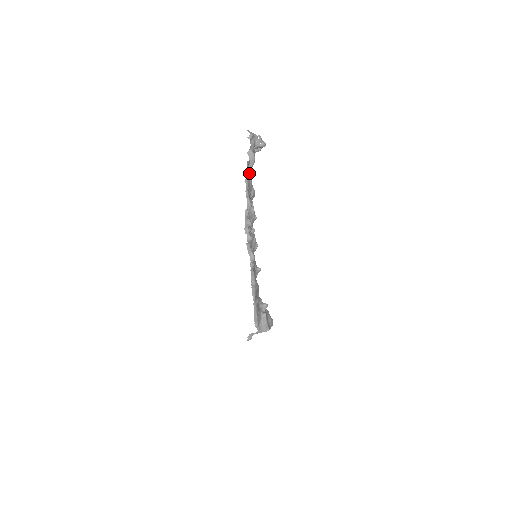
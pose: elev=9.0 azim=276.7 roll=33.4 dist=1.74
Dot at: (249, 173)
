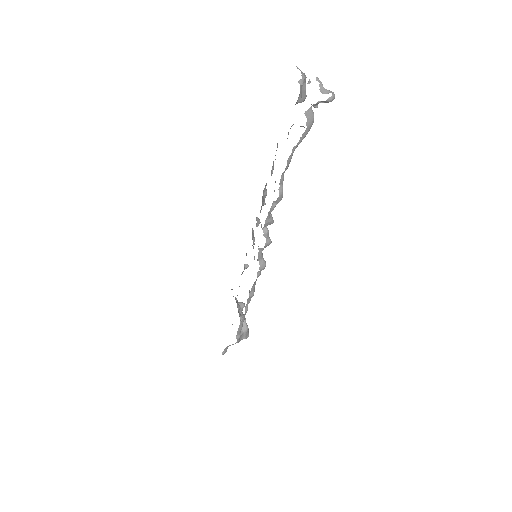
Dot at: occluded
